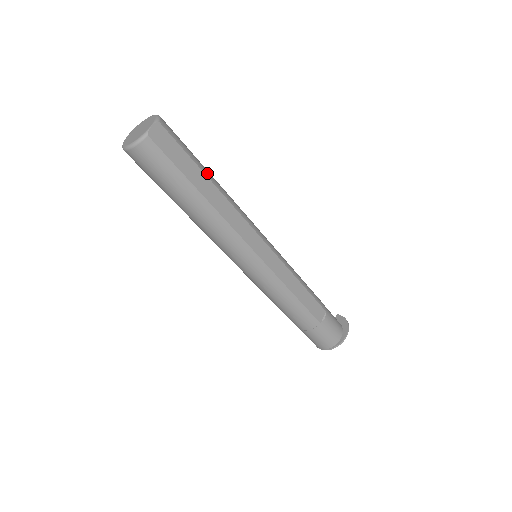
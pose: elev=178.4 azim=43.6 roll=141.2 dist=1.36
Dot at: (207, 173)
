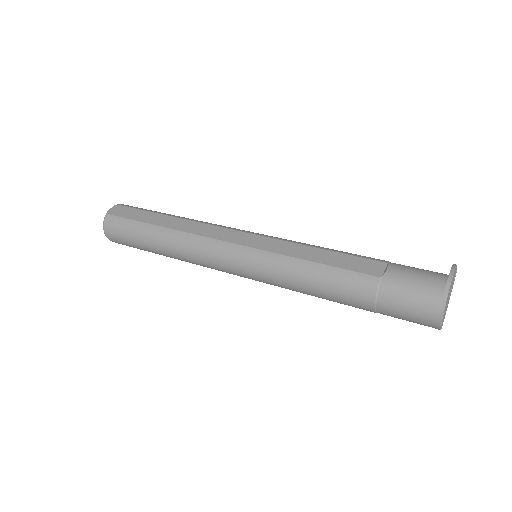
Dot at: (165, 214)
